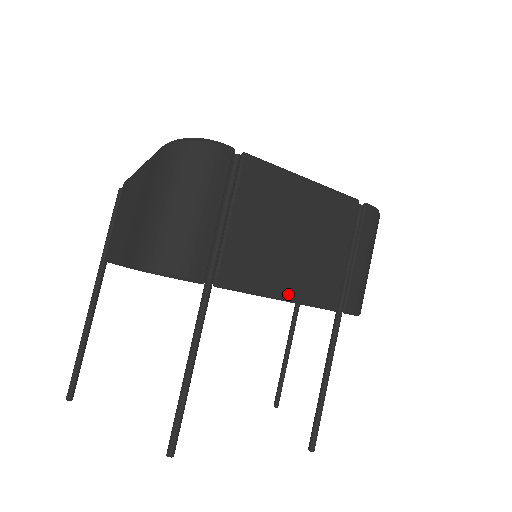
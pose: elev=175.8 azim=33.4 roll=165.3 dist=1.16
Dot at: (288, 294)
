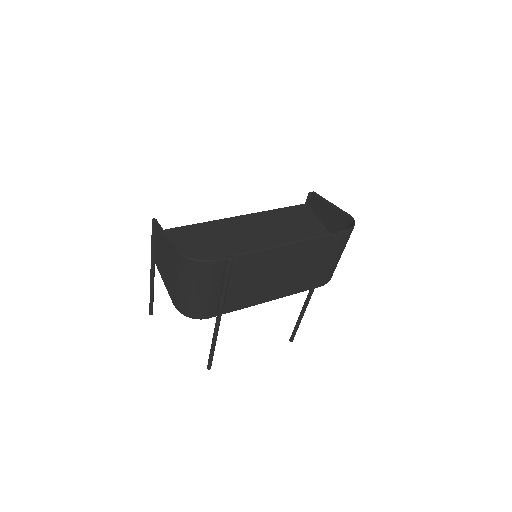
Dot at: (273, 298)
